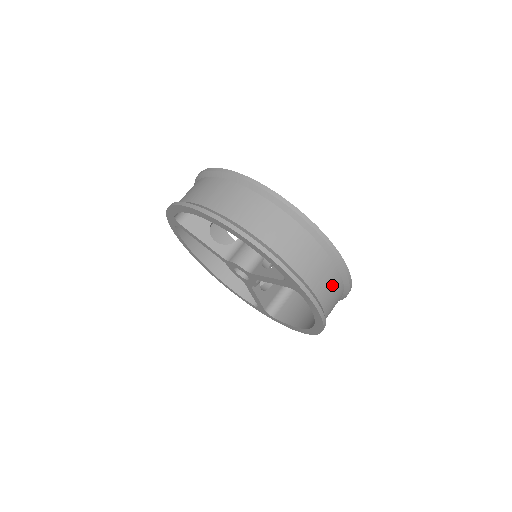
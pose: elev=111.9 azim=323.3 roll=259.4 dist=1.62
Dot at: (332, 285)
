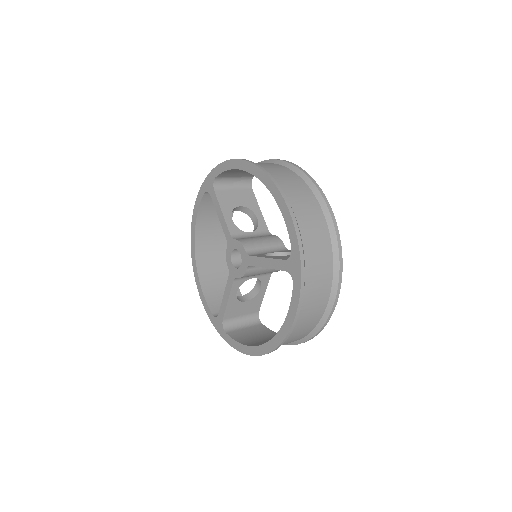
Dot at: (319, 299)
